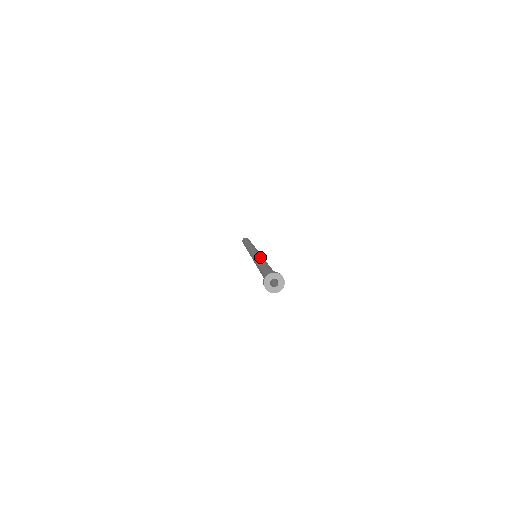
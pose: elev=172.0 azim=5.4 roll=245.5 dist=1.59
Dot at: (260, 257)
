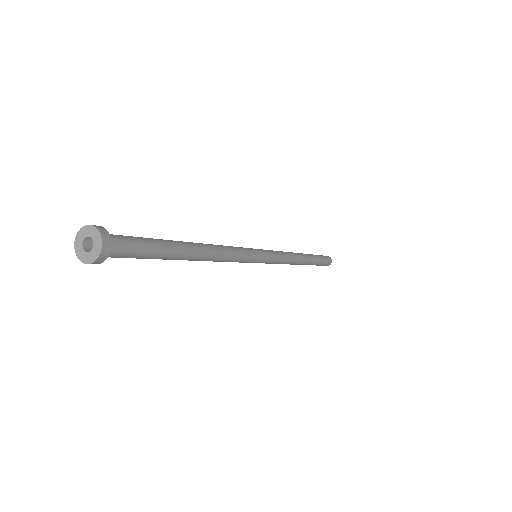
Dot at: (225, 246)
